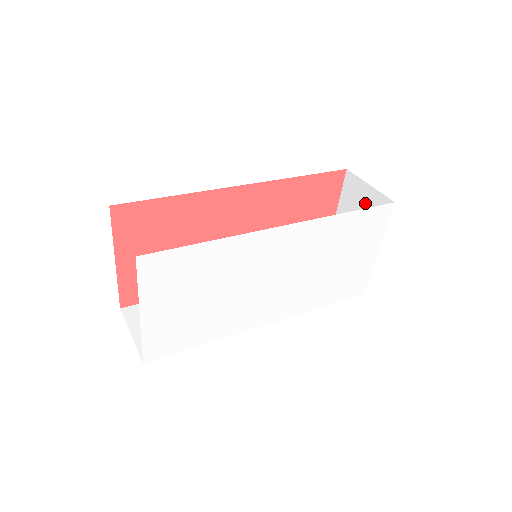
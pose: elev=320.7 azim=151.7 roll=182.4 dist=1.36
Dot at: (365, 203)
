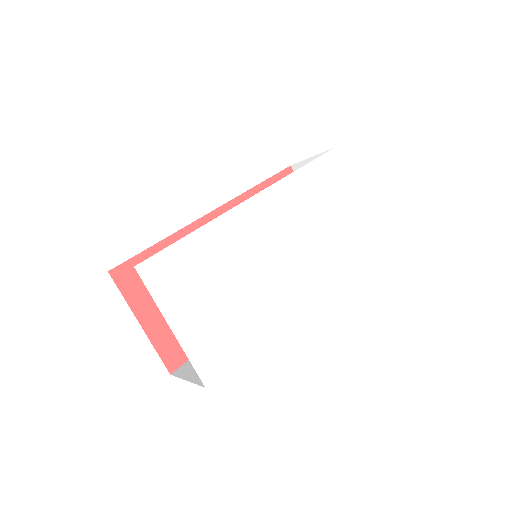
Dot at: occluded
